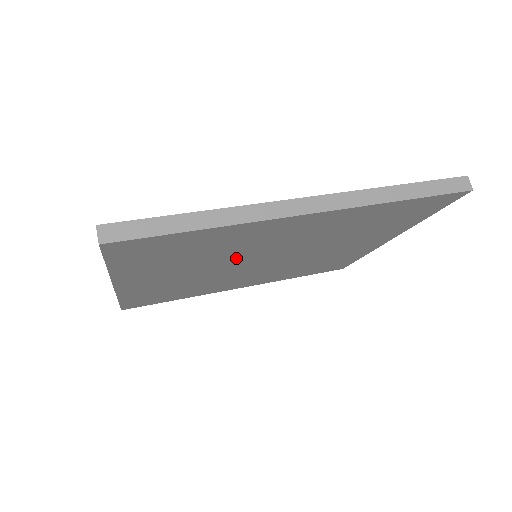
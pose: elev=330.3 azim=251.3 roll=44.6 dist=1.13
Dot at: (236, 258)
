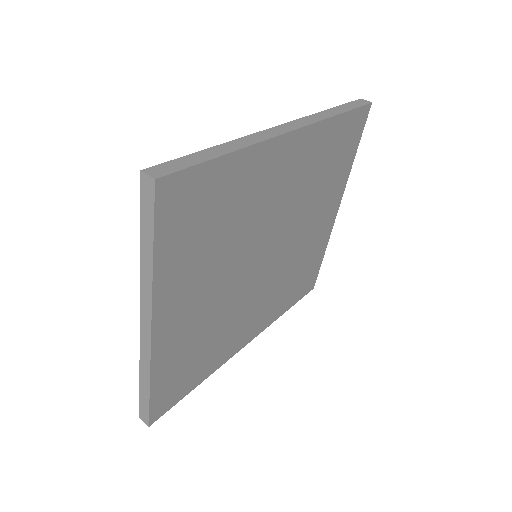
Dot at: (248, 244)
